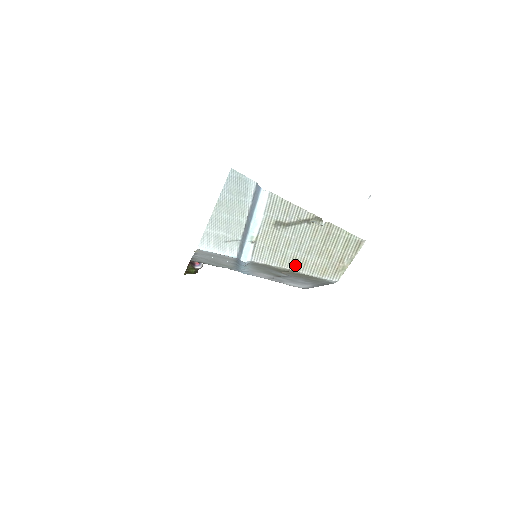
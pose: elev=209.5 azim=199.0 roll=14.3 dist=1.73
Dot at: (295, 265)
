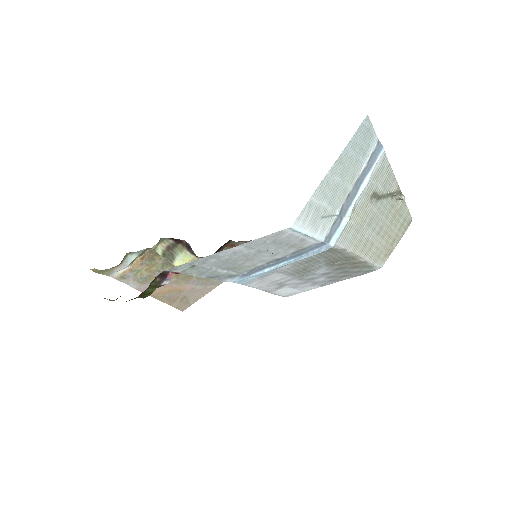
Dot at: (364, 249)
